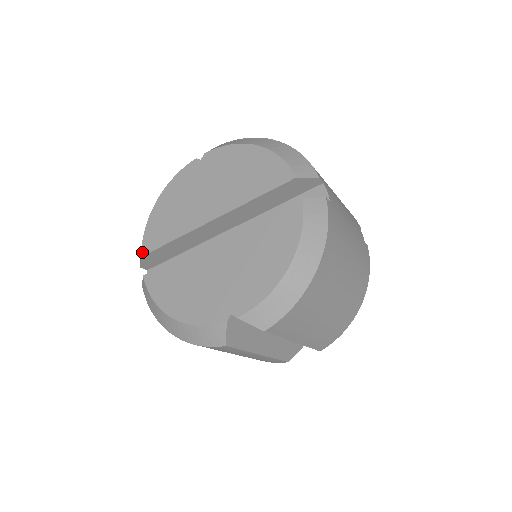
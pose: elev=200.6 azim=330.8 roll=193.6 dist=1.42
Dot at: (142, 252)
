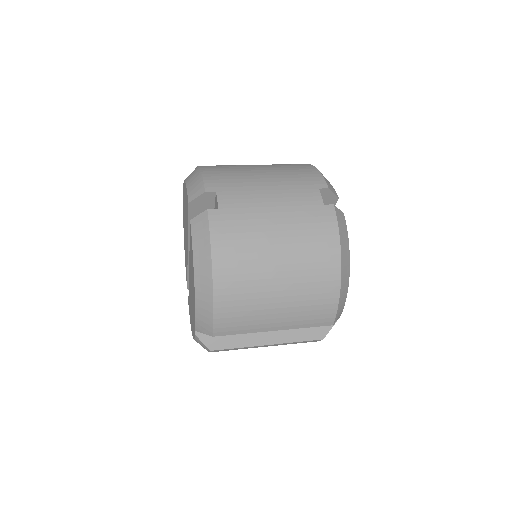
Dot at: occluded
